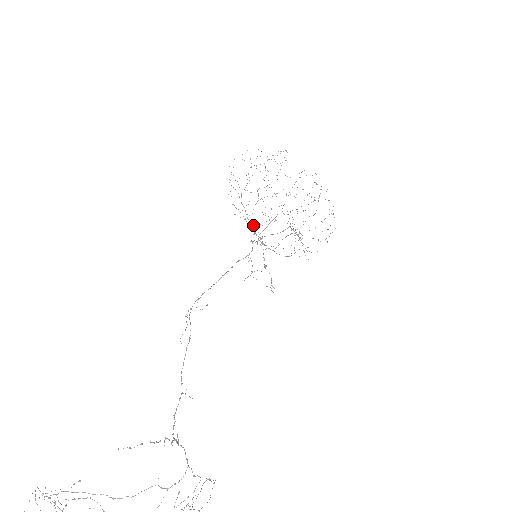
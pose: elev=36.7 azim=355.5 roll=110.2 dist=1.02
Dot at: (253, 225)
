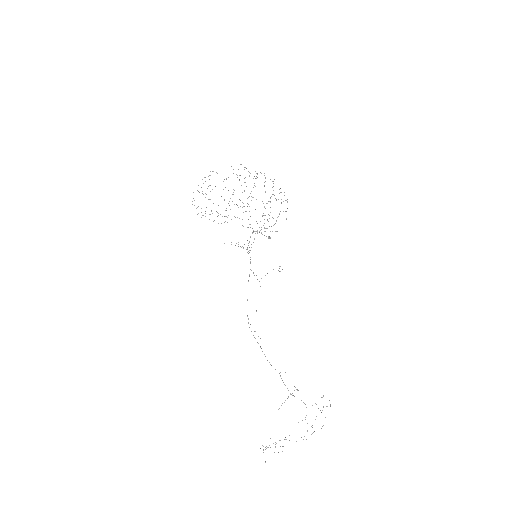
Dot at: (238, 246)
